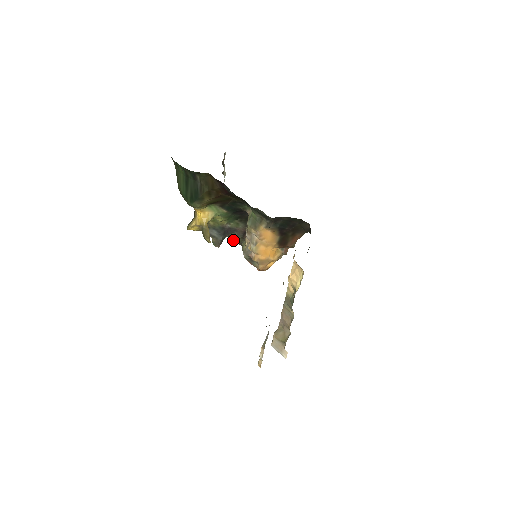
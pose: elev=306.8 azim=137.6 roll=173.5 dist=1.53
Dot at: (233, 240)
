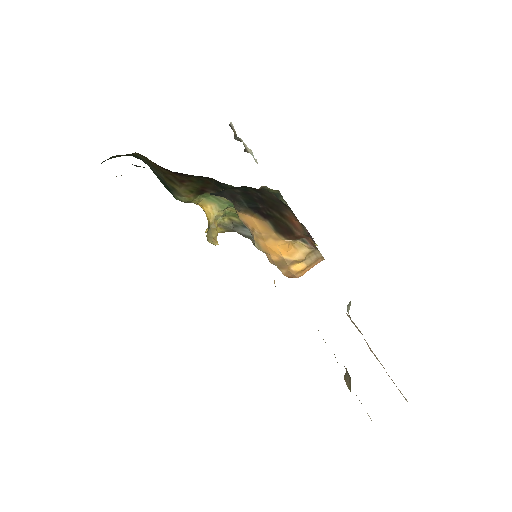
Dot at: occluded
